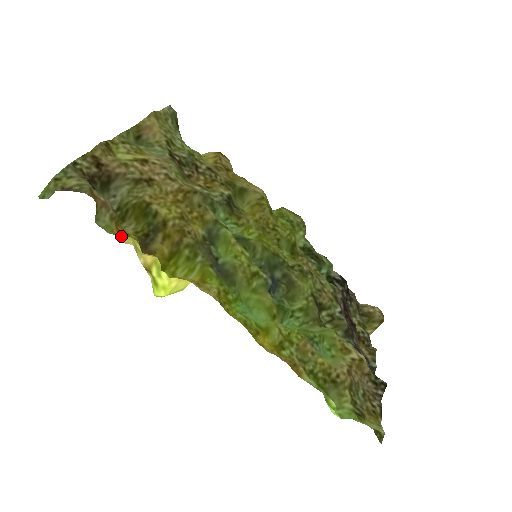
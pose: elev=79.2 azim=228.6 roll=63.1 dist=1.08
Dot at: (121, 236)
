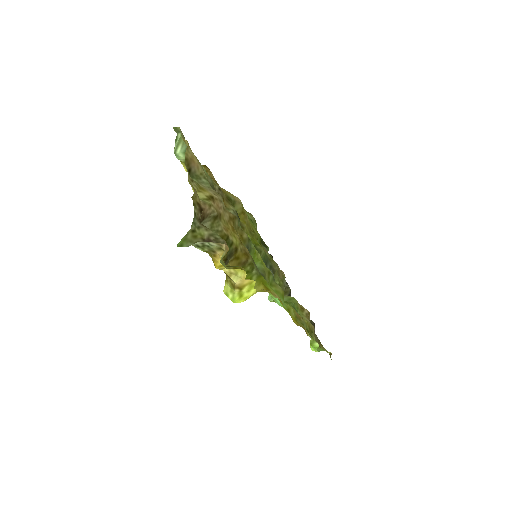
Dot at: (223, 266)
